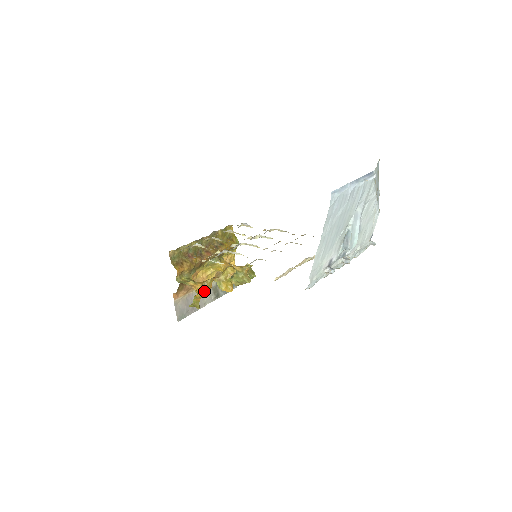
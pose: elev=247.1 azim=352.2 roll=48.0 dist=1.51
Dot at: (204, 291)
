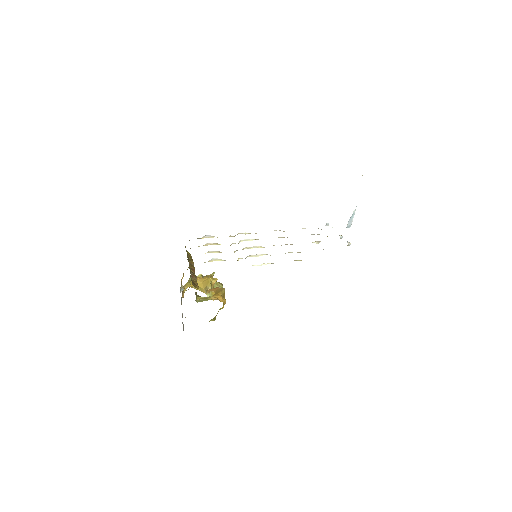
Dot at: (224, 301)
